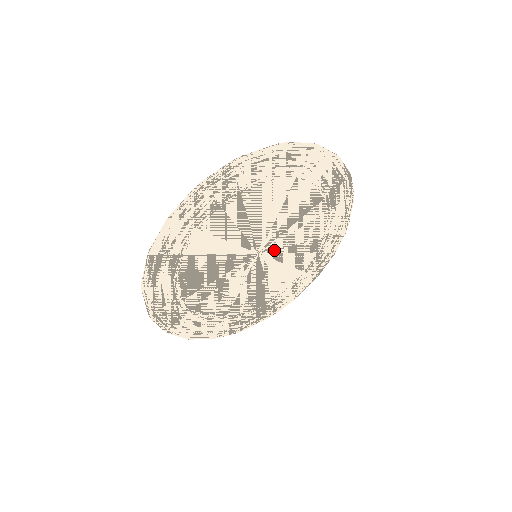
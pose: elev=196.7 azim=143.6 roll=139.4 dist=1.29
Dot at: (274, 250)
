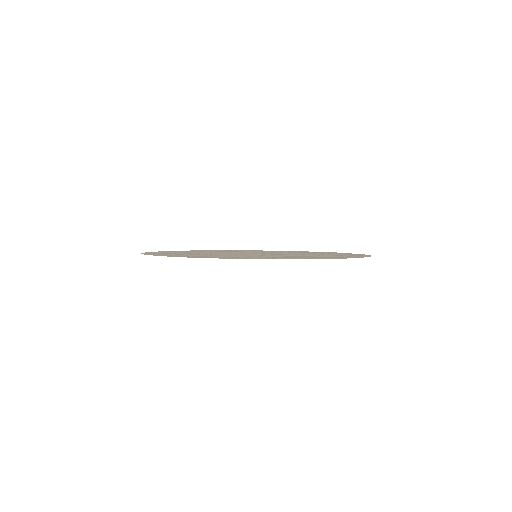
Dot at: (273, 255)
